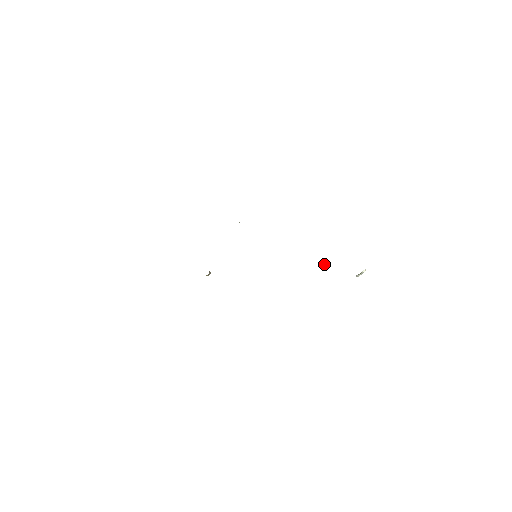
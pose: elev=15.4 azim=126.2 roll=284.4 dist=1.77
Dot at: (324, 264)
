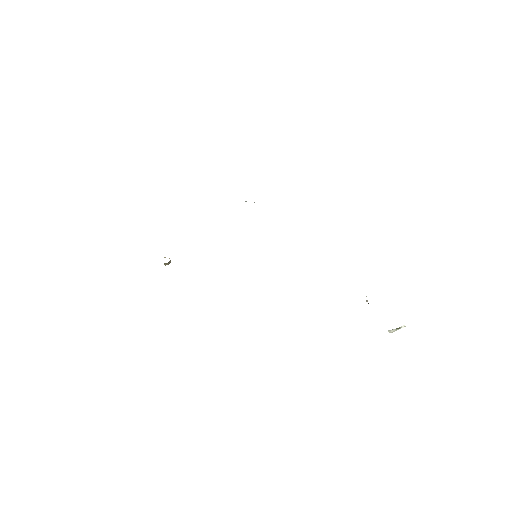
Dot at: occluded
